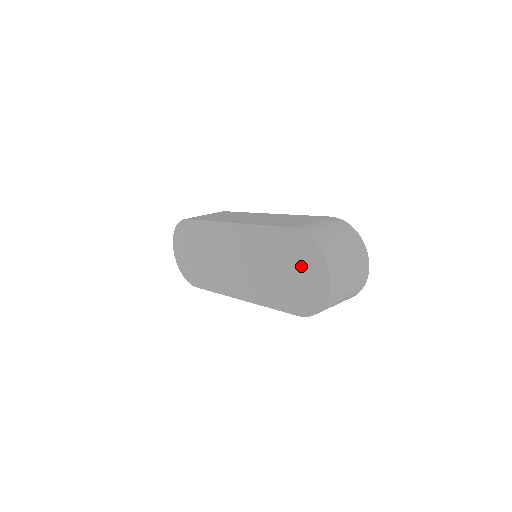
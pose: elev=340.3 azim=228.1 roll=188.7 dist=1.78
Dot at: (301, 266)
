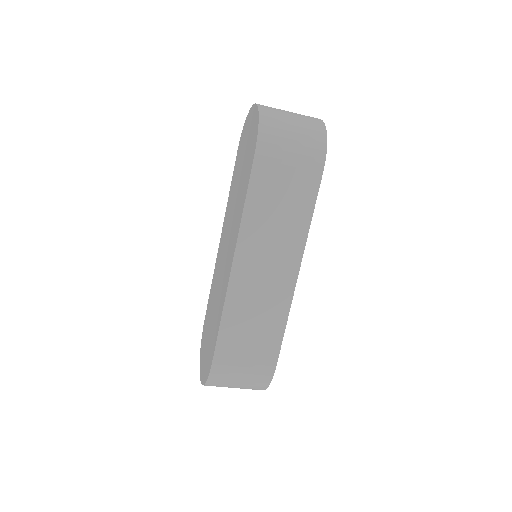
Dot at: (245, 143)
